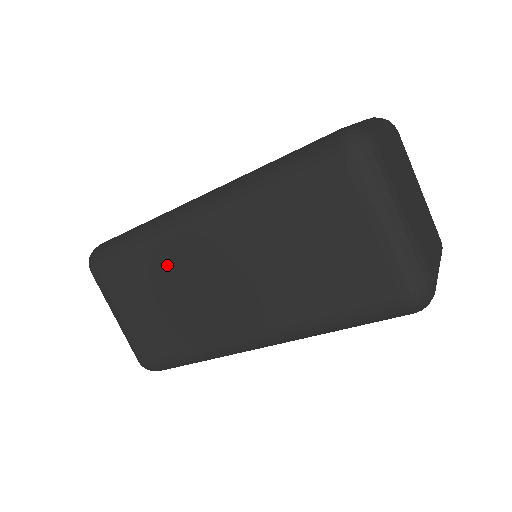
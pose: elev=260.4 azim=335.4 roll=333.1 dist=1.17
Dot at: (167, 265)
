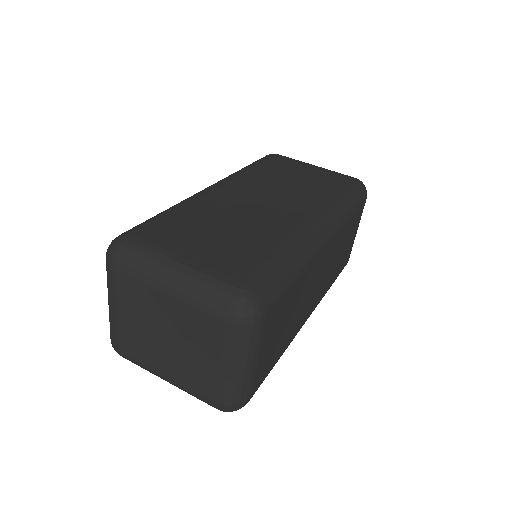
Dot at: (212, 208)
